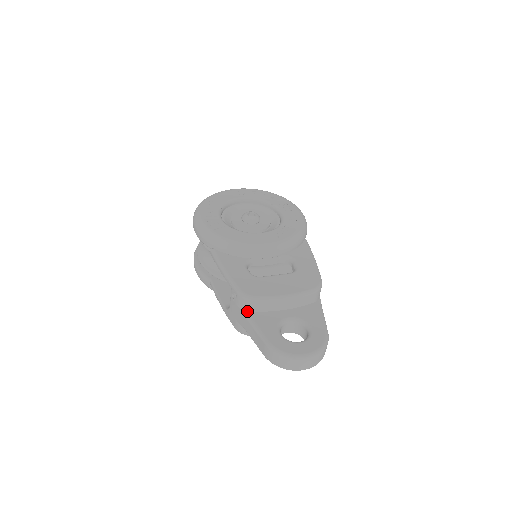
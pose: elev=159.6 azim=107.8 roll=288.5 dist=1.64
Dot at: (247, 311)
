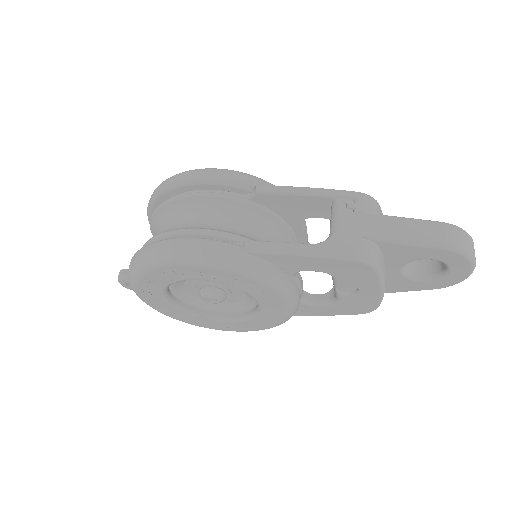
Dot at: (377, 215)
